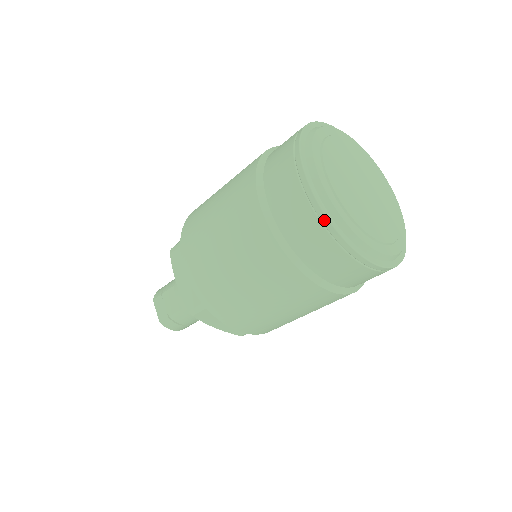
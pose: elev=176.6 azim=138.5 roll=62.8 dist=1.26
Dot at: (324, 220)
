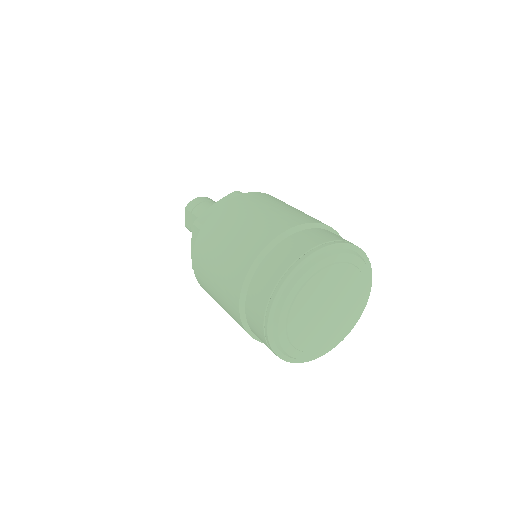
Dot at: (268, 343)
